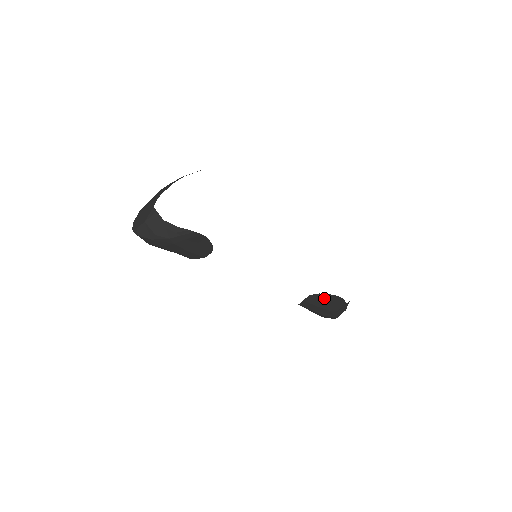
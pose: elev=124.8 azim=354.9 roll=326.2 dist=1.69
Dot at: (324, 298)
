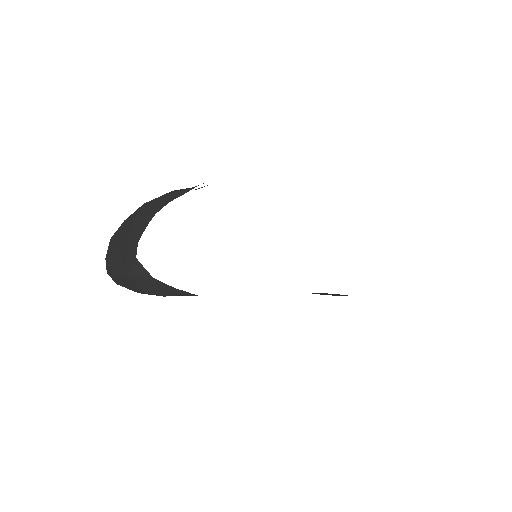
Dot at: occluded
